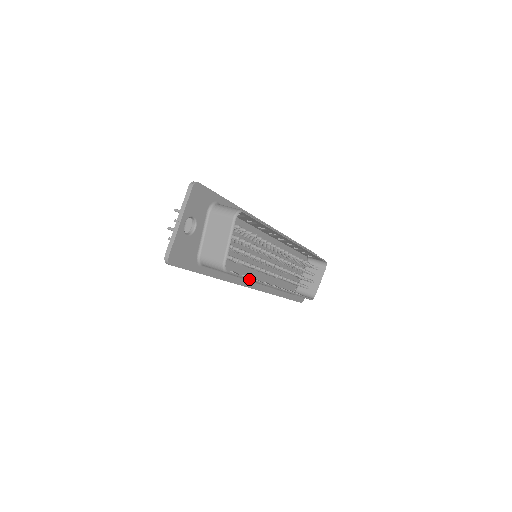
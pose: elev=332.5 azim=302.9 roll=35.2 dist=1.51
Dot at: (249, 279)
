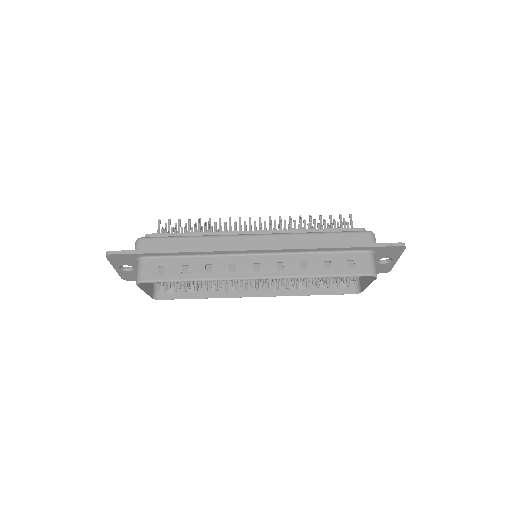
Dot at: (197, 298)
